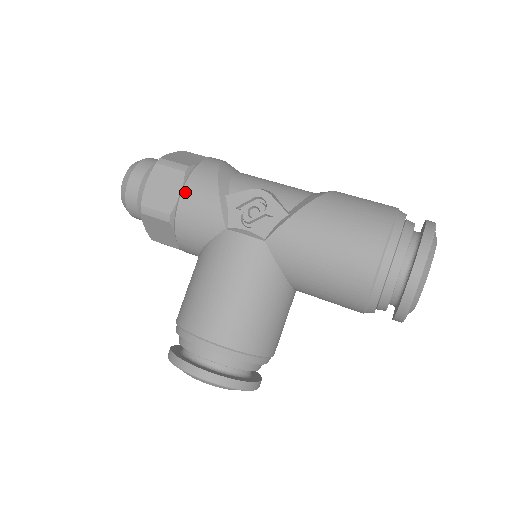
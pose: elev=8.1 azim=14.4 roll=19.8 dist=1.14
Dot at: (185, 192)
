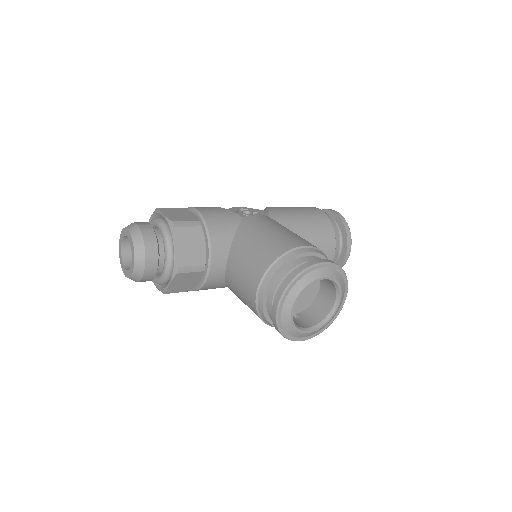
Dot at: (199, 209)
